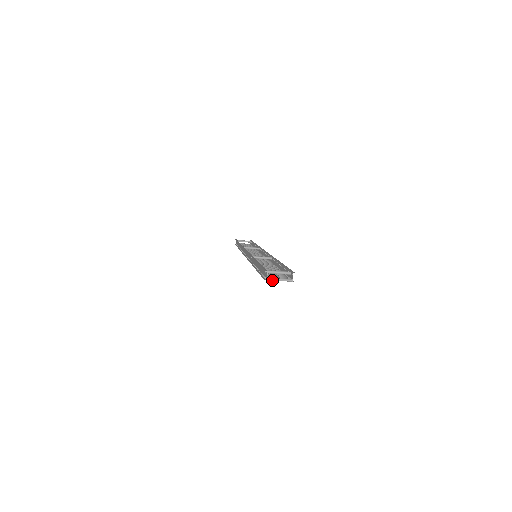
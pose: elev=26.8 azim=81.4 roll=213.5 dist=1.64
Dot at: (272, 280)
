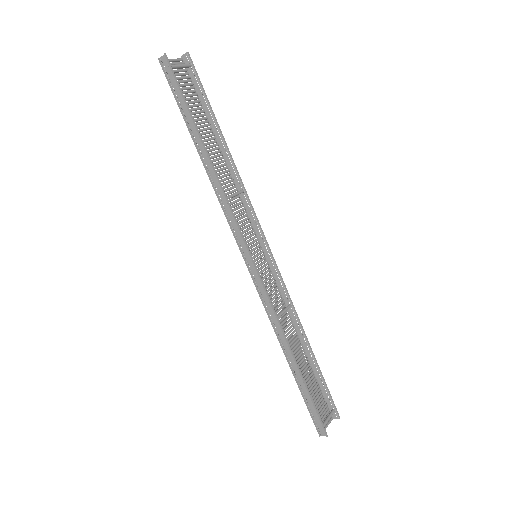
Dot at: occluded
